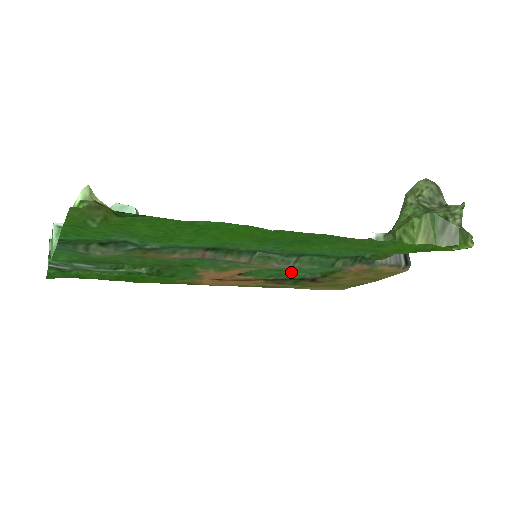
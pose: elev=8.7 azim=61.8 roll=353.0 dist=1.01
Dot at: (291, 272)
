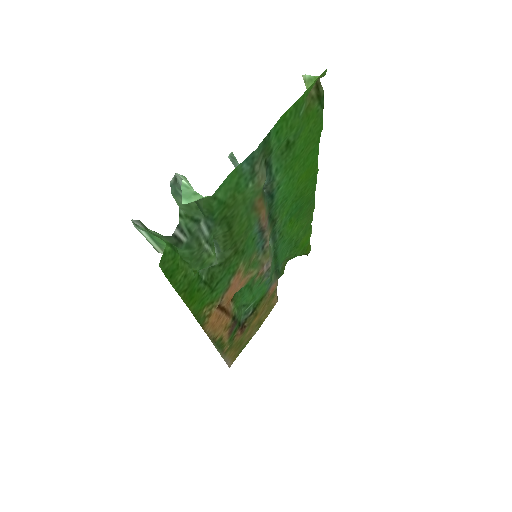
Dot at: (251, 296)
